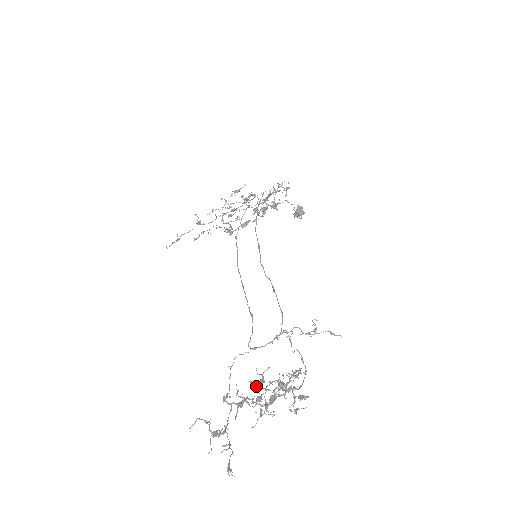
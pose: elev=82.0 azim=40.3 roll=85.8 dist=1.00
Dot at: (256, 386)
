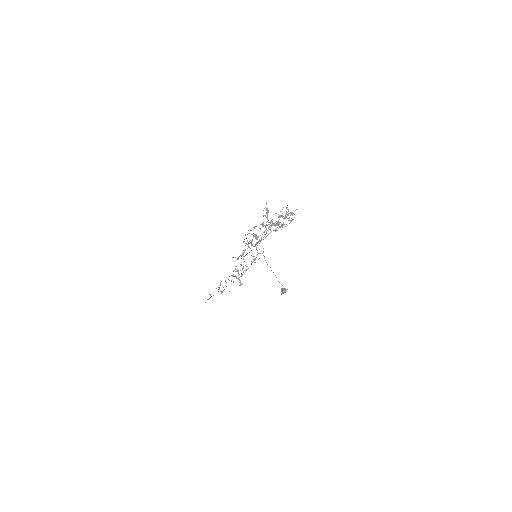
Dot at: occluded
